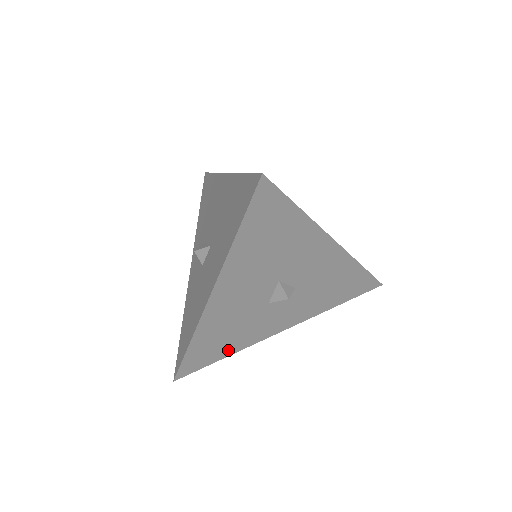
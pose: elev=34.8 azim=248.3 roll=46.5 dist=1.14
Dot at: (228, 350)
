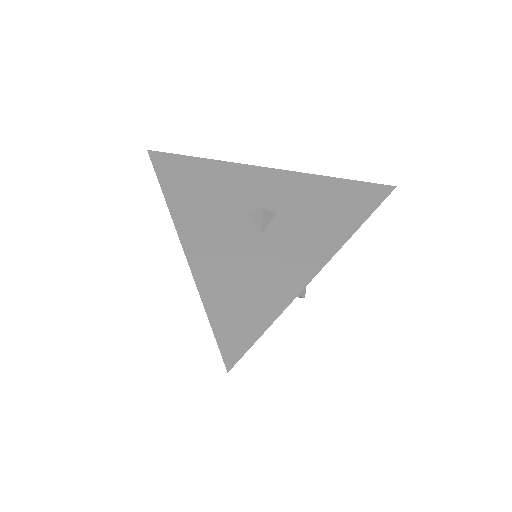
Dot at: (270, 305)
